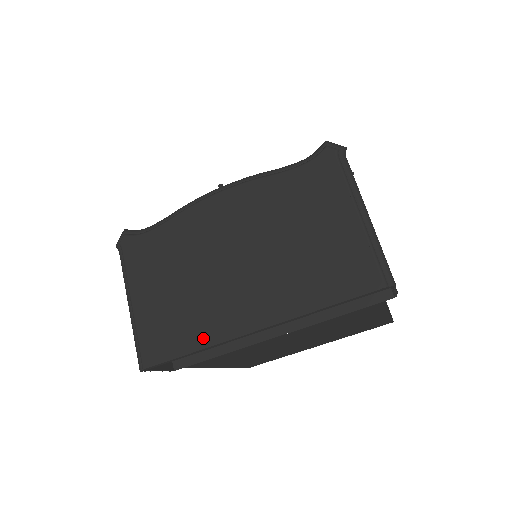
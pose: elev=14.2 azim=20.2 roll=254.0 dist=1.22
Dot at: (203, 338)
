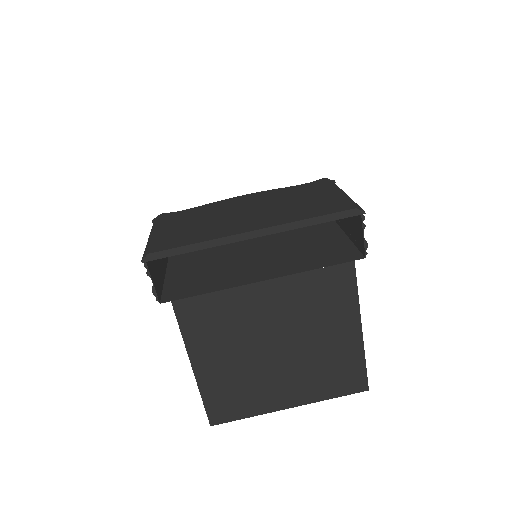
Dot at: (208, 237)
